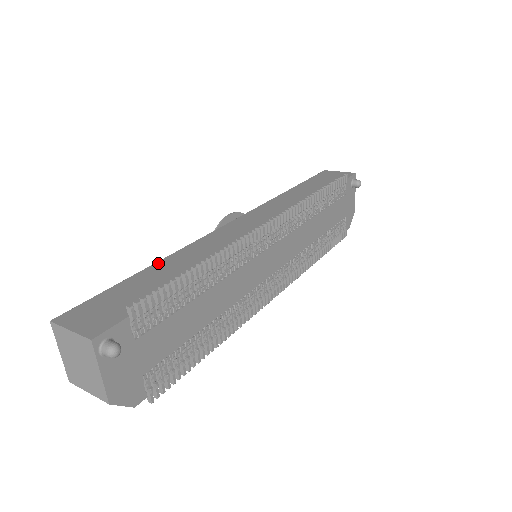
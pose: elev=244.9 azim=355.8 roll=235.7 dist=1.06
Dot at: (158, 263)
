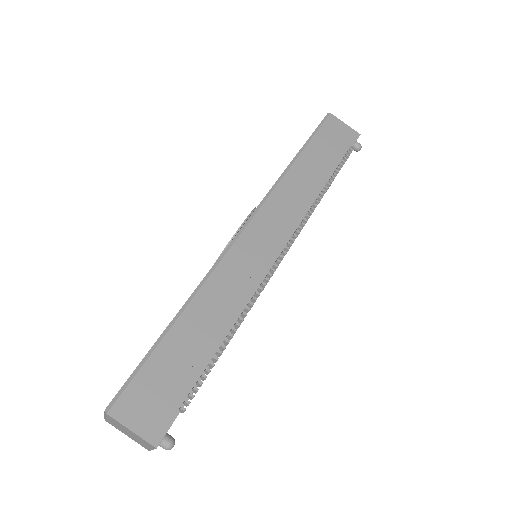
Dot at: (186, 313)
